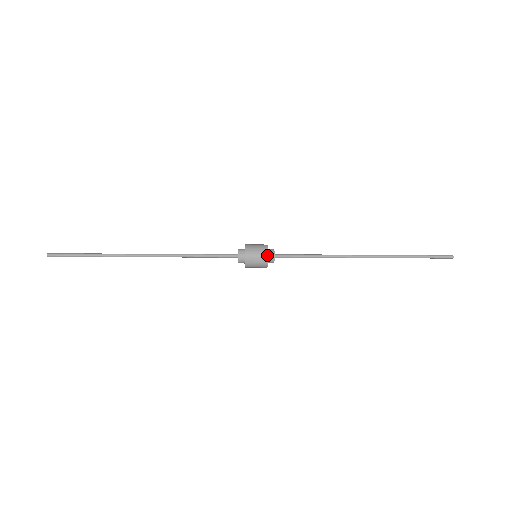
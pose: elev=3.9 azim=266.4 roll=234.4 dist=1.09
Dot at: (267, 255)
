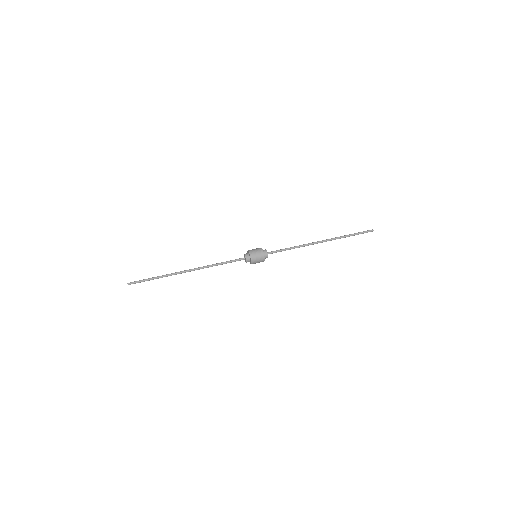
Dot at: occluded
